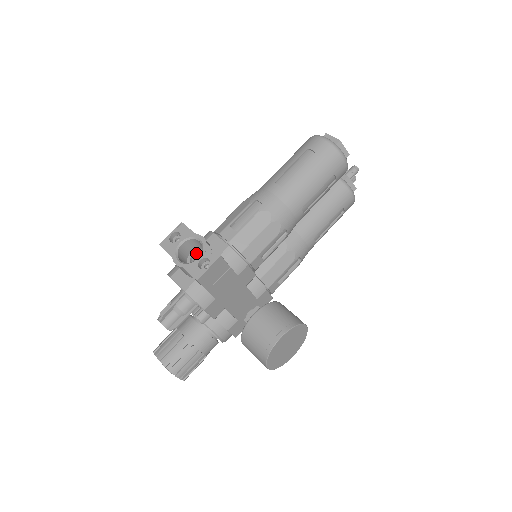
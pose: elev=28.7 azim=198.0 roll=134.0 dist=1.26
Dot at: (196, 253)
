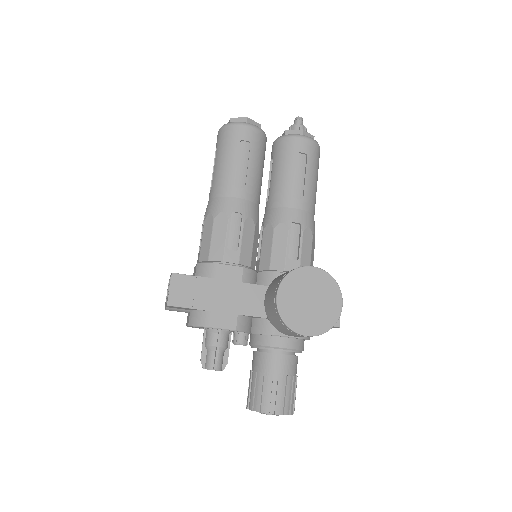
Dot at: occluded
